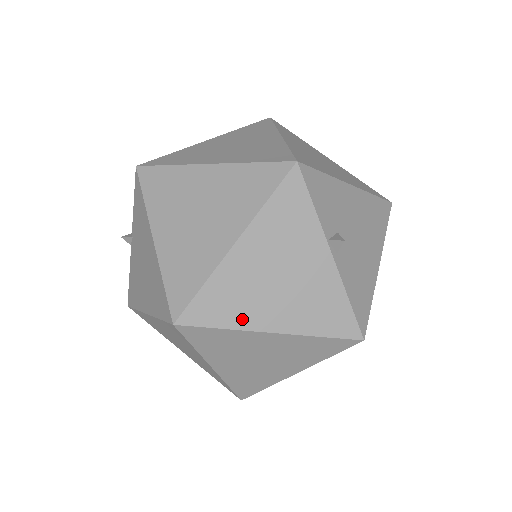
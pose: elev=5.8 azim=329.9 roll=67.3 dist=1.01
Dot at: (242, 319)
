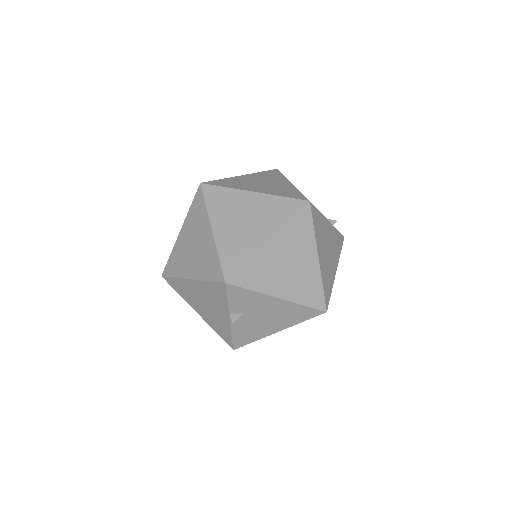
Dot at: (187, 299)
